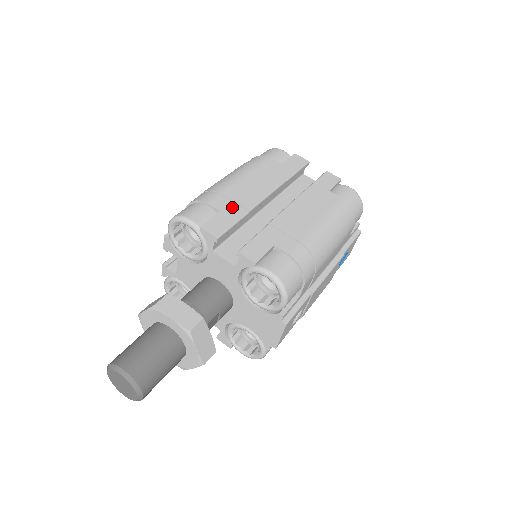
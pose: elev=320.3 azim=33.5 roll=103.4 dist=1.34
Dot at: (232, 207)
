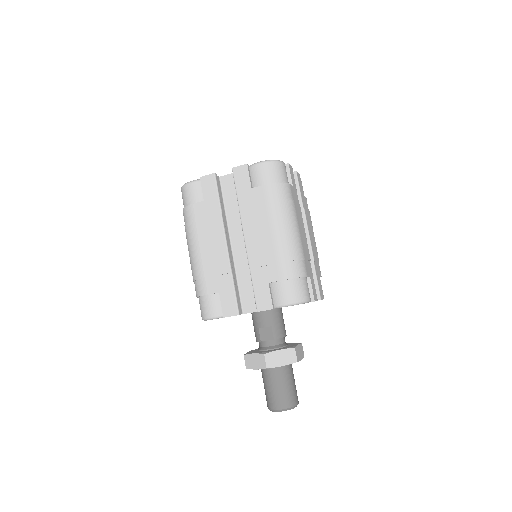
Dot at: (309, 266)
